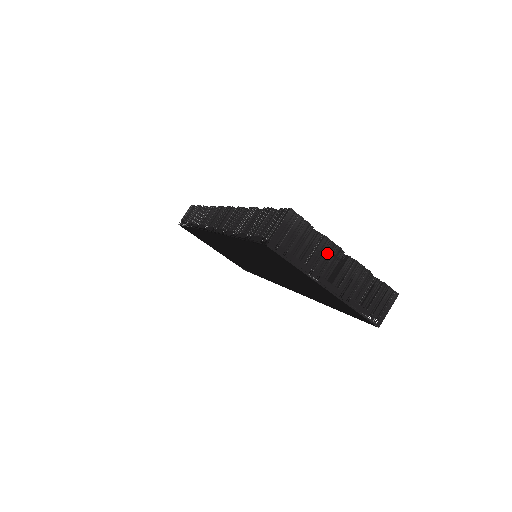
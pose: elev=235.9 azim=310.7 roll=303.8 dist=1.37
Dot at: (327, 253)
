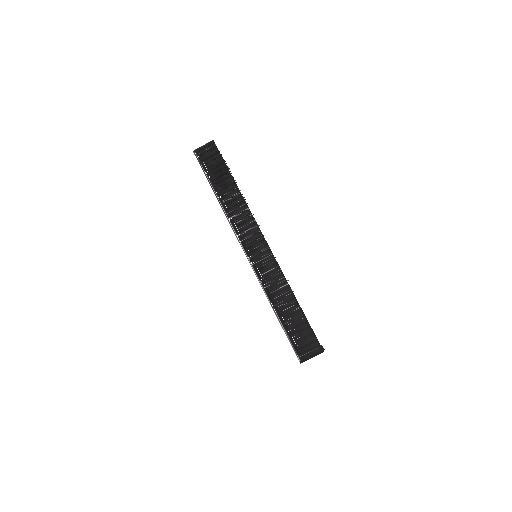
Dot at: occluded
